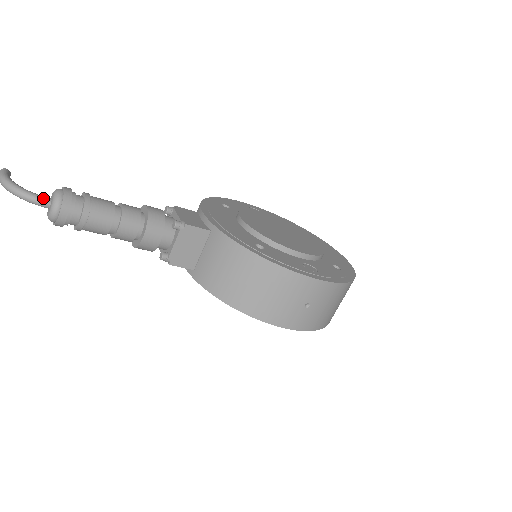
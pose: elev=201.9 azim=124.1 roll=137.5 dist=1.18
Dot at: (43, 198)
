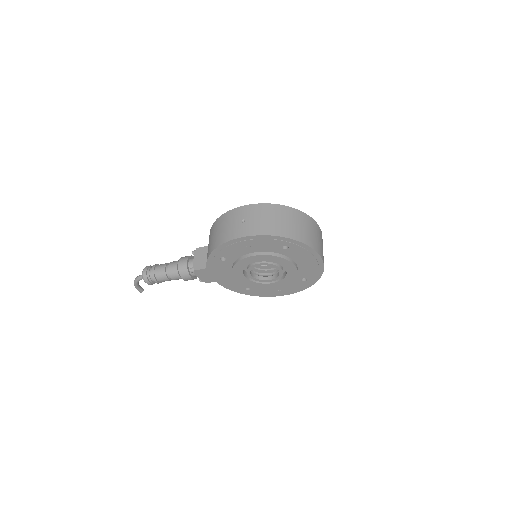
Dot at: occluded
